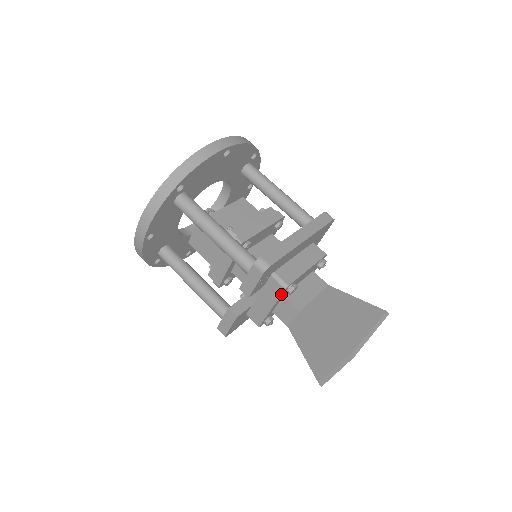
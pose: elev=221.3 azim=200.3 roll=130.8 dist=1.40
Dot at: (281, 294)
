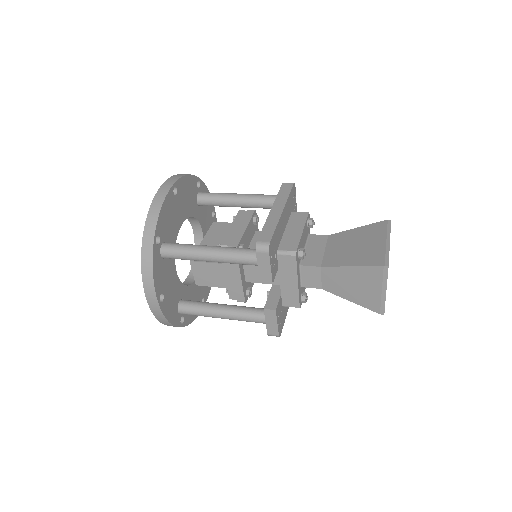
Dot at: (296, 263)
